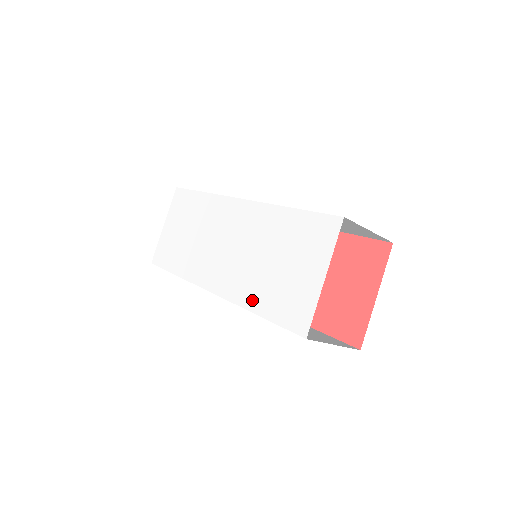
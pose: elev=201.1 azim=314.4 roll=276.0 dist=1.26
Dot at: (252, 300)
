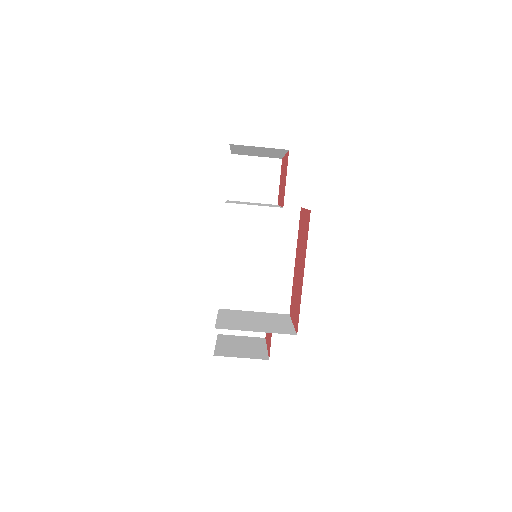
Dot at: occluded
